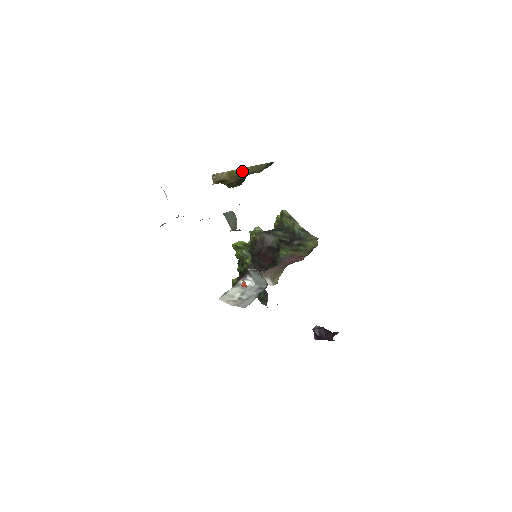
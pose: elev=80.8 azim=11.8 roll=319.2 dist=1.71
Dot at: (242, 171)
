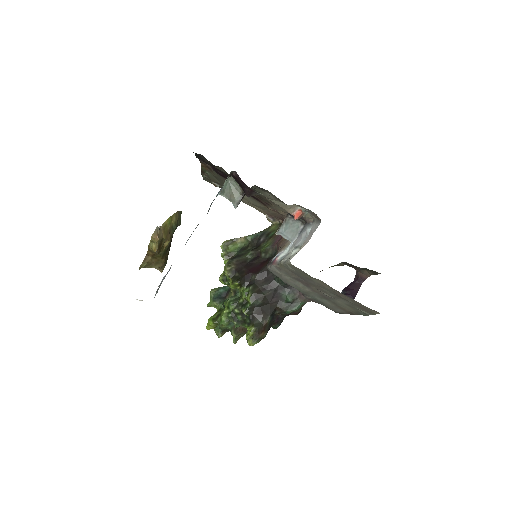
Dot at: (171, 221)
